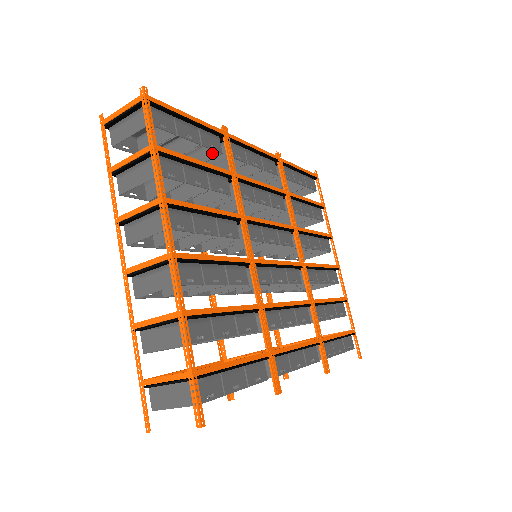
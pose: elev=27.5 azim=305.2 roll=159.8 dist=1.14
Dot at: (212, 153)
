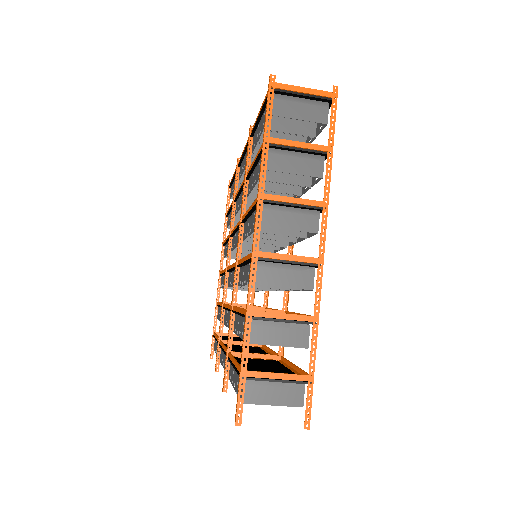
Dot at: occluded
